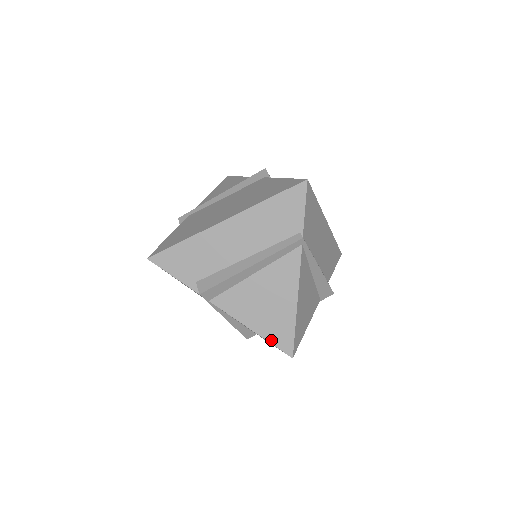
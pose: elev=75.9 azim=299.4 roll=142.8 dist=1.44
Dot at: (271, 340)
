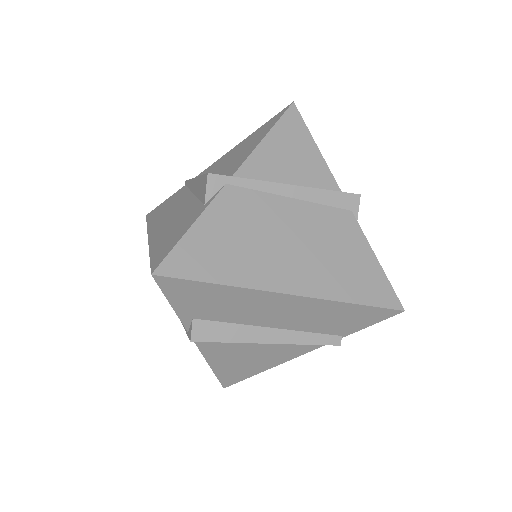
Dot at: (219, 375)
